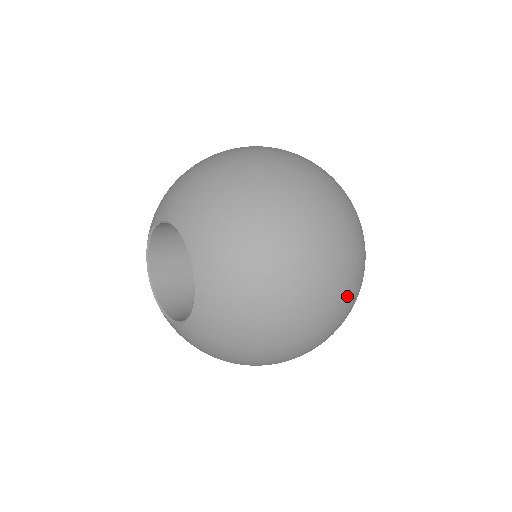
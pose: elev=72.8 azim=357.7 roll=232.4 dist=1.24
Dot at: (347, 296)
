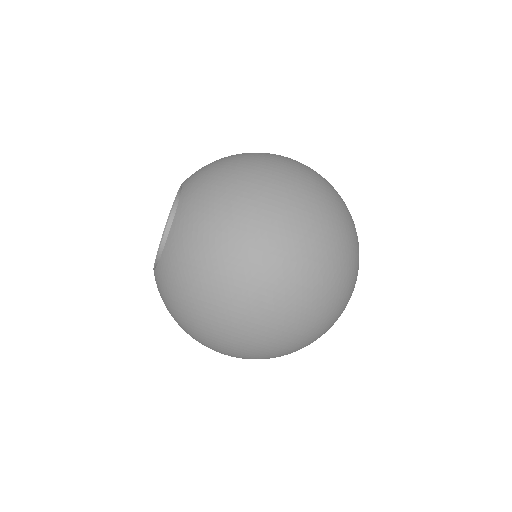
Dot at: (306, 280)
